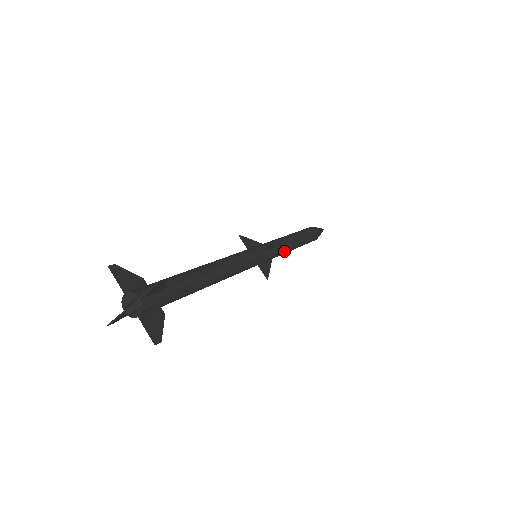
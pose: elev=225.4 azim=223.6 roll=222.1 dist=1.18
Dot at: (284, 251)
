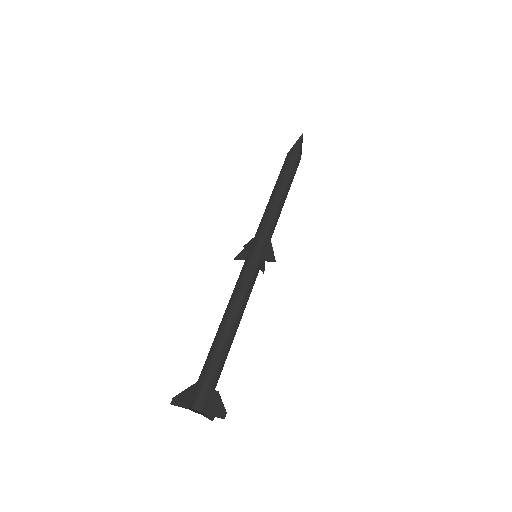
Dot at: occluded
